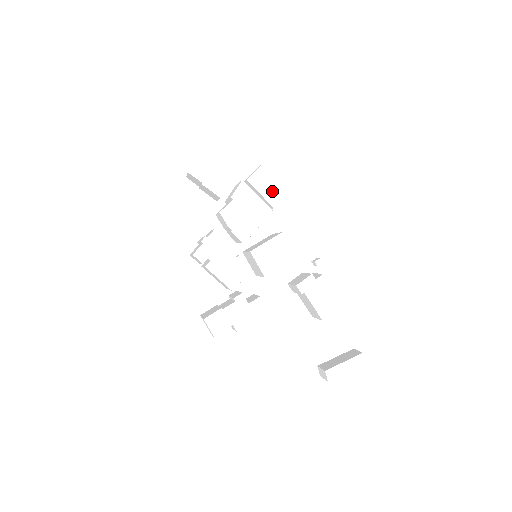
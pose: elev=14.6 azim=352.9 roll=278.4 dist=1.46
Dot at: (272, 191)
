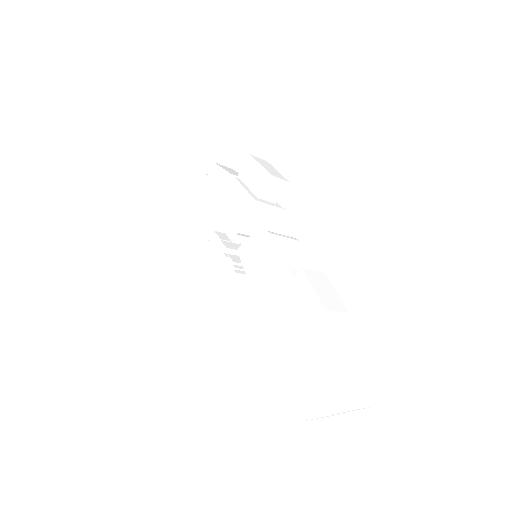
Dot at: (257, 180)
